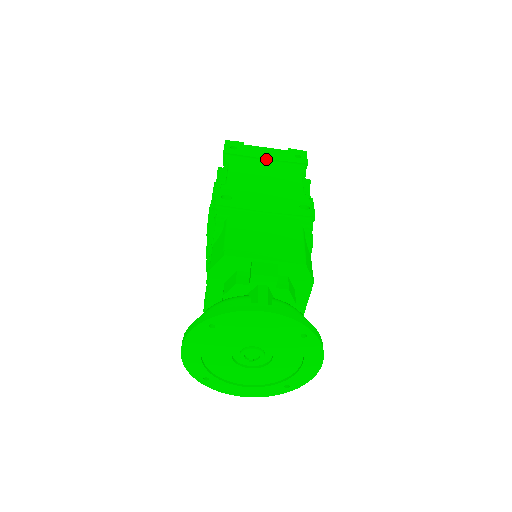
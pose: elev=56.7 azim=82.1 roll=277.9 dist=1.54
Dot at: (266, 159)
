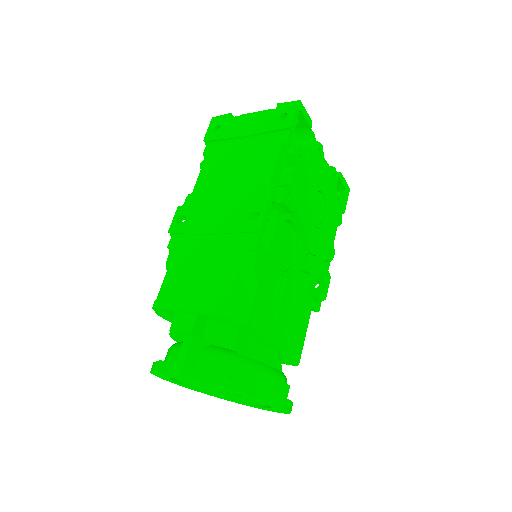
Dot at: (243, 136)
